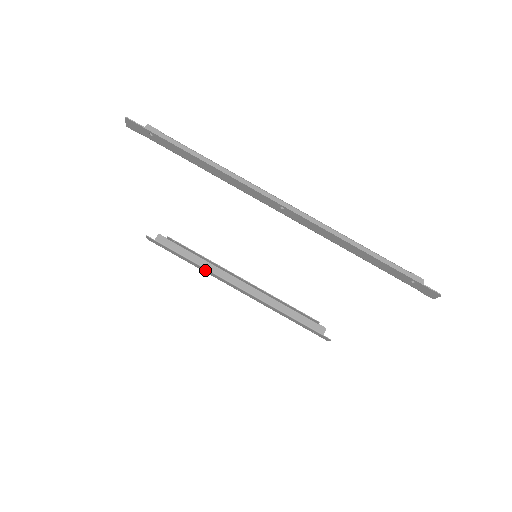
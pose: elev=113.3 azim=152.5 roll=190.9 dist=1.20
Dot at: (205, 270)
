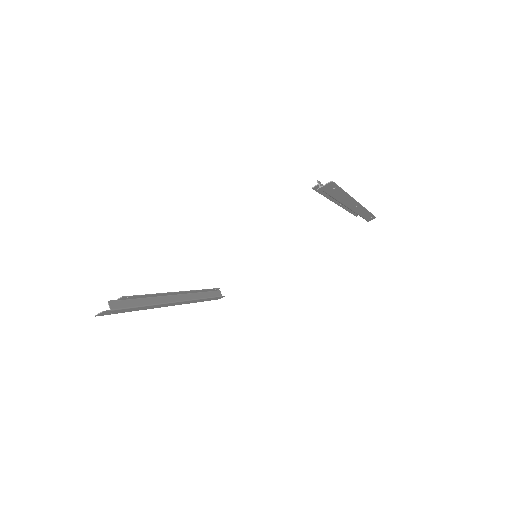
Dot at: (152, 307)
